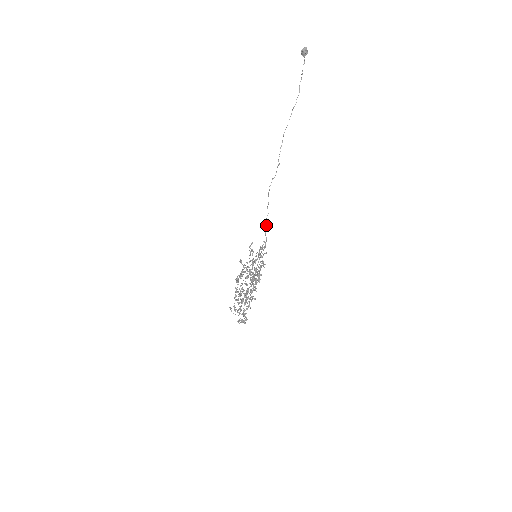
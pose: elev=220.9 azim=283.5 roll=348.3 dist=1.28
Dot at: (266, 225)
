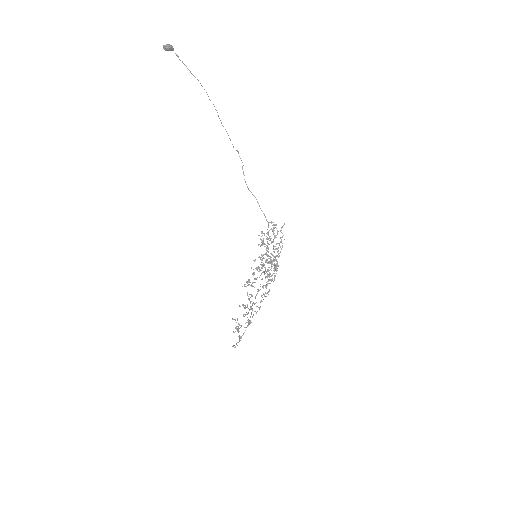
Dot at: occluded
